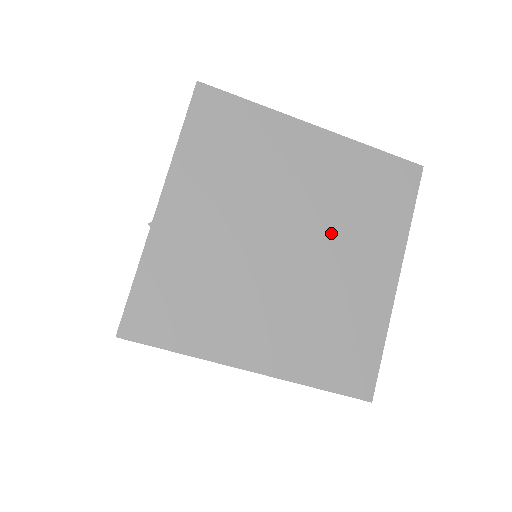
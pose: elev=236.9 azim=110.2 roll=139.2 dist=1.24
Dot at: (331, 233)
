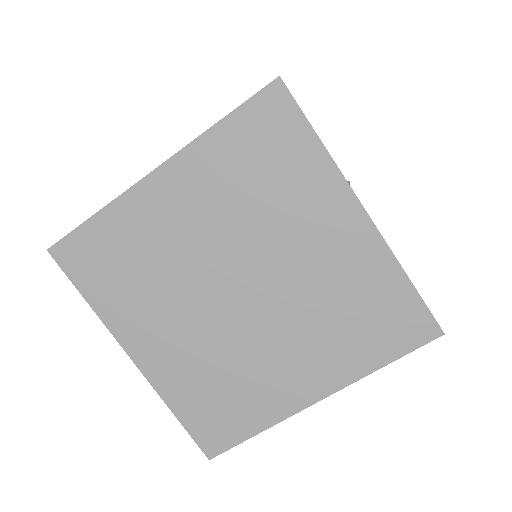
Dot at: (265, 242)
